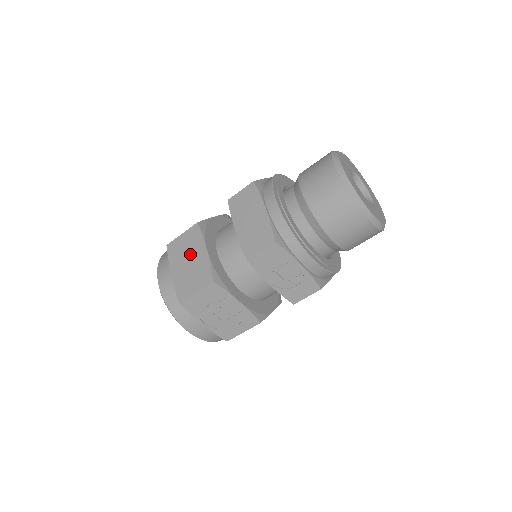
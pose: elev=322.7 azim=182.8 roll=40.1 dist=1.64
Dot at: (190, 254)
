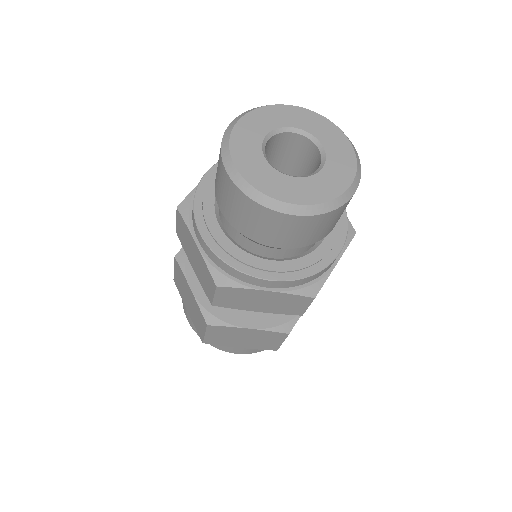
Dot at: (237, 337)
